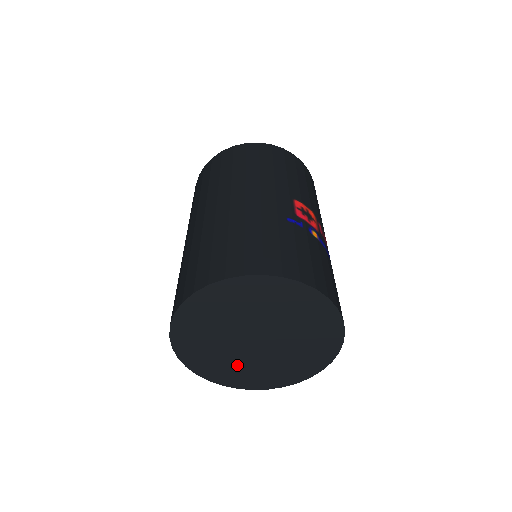
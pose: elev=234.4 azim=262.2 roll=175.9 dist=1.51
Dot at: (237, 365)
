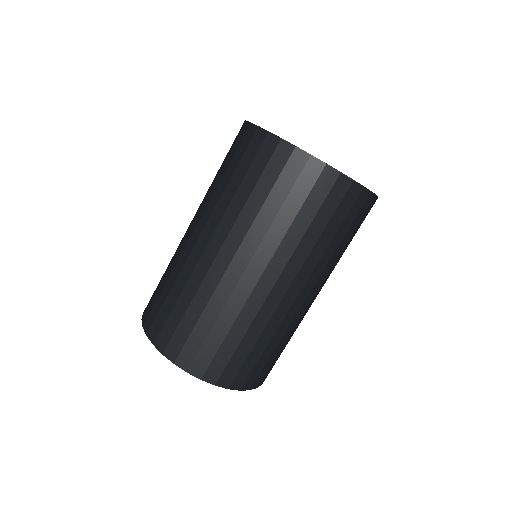
Dot at: occluded
